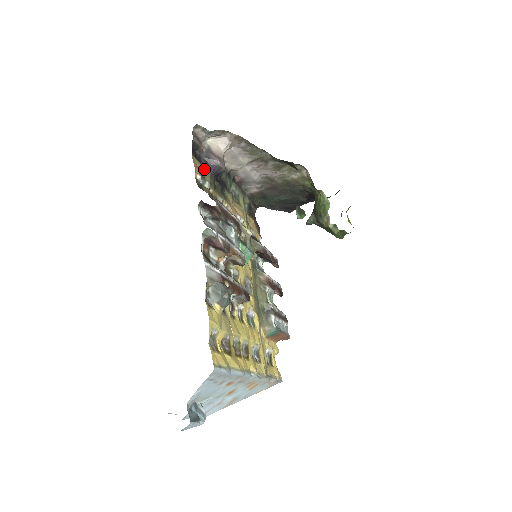
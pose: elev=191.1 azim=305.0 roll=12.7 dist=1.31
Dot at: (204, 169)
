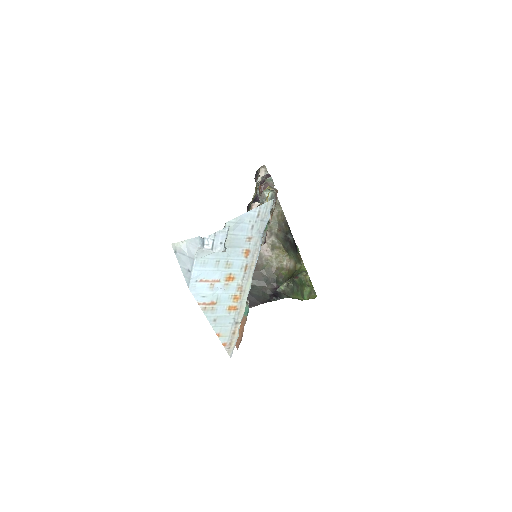
Dot at: occluded
